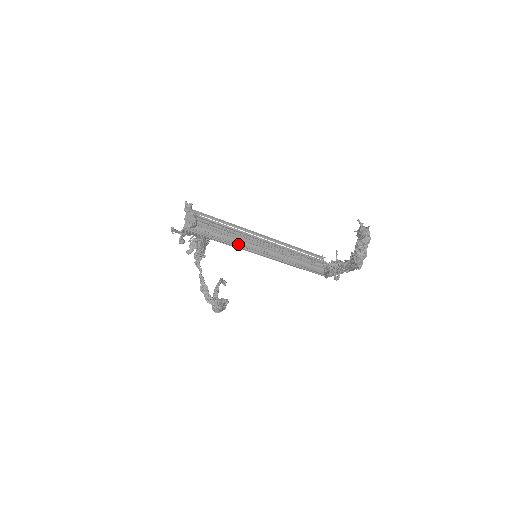
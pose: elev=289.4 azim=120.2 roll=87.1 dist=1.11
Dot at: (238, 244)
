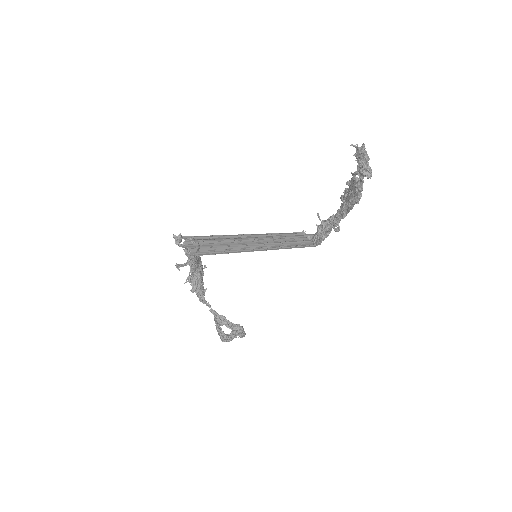
Dot at: (240, 248)
